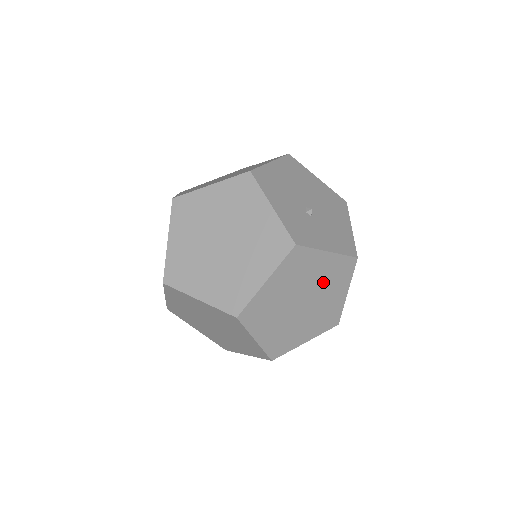
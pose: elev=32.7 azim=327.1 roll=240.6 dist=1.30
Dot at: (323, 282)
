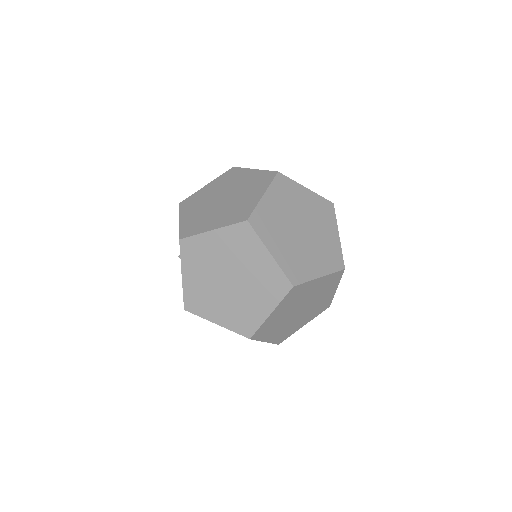
Dot at: (315, 306)
